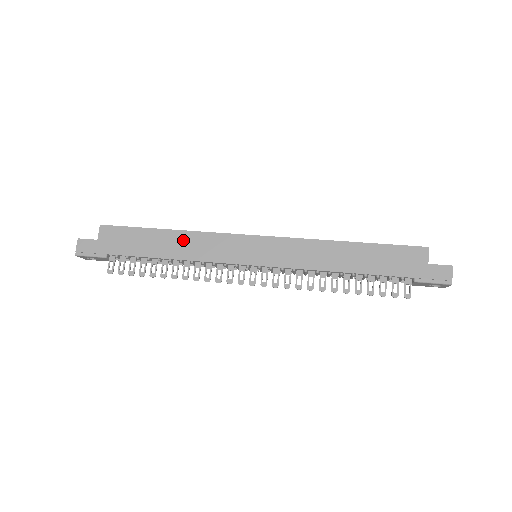
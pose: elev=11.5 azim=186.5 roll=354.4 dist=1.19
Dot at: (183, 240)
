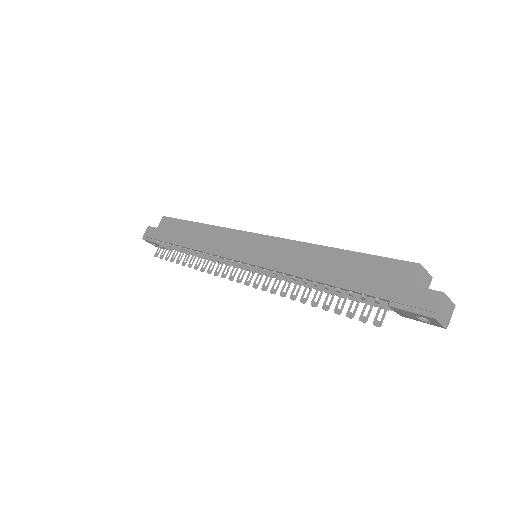
Dot at: (205, 233)
